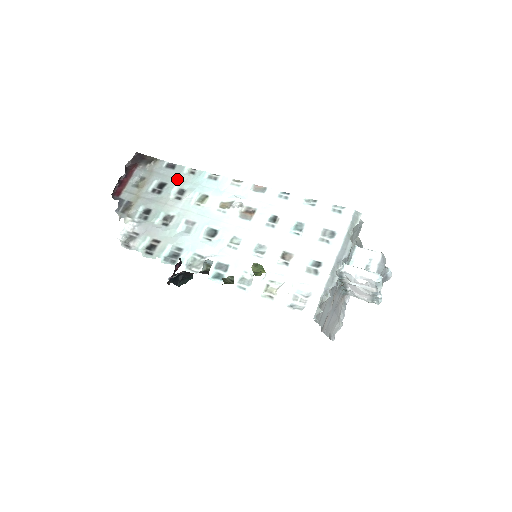
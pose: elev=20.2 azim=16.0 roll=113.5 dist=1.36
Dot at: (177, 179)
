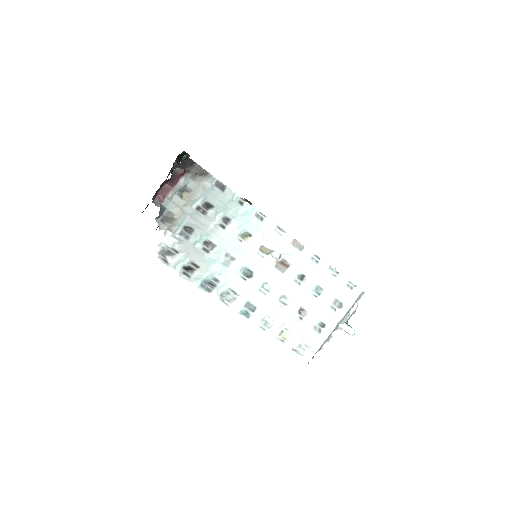
Dot at: (225, 205)
